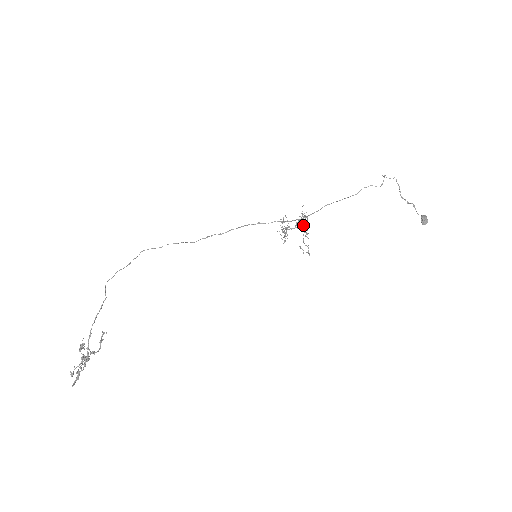
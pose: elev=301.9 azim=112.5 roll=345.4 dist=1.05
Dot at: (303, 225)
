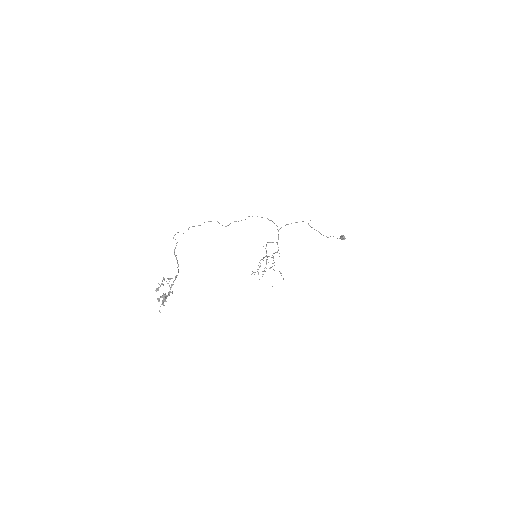
Dot at: (276, 242)
